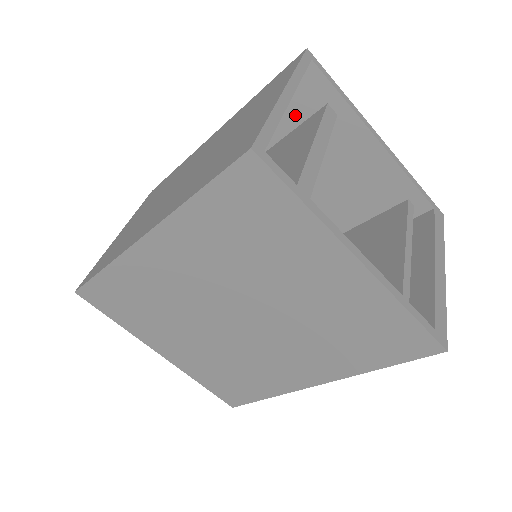
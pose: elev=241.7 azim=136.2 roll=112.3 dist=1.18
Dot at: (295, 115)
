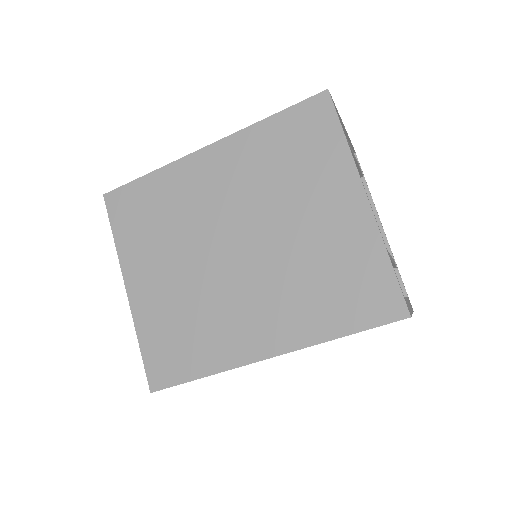
Dot at: occluded
